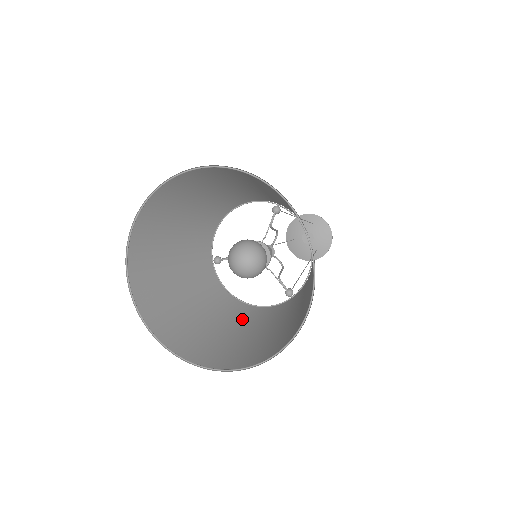
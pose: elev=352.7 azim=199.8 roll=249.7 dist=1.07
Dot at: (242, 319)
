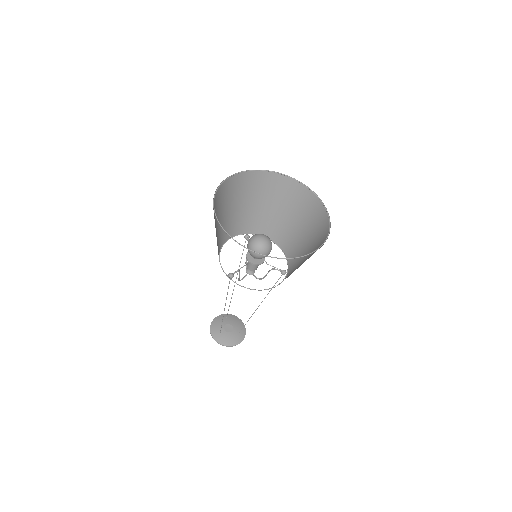
Dot at: occluded
